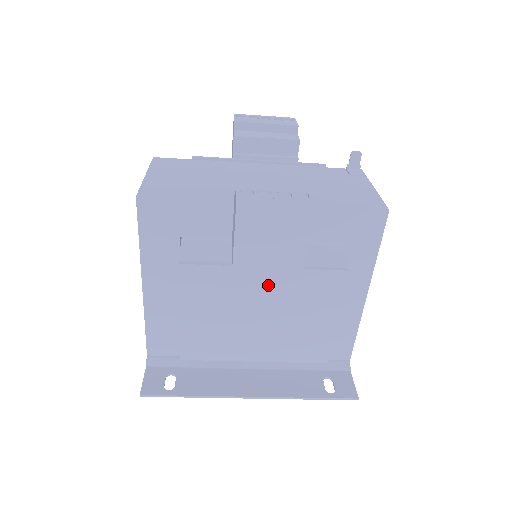
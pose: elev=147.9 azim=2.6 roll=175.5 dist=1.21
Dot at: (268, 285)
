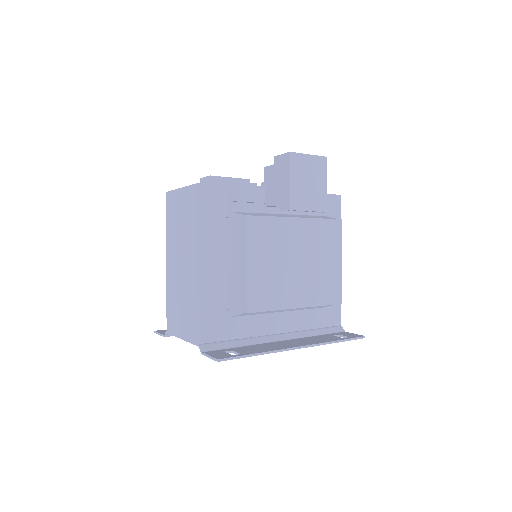
Dot at: (301, 233)
